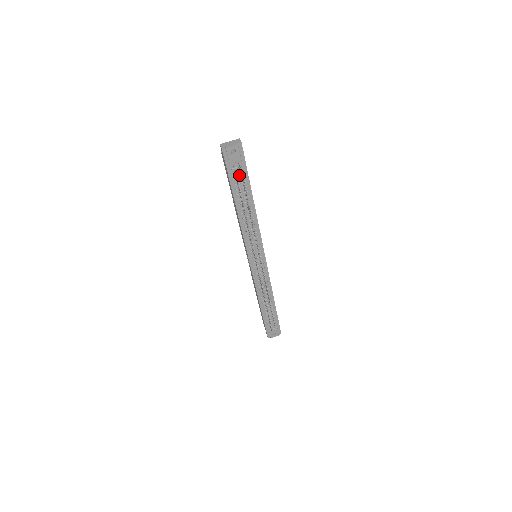
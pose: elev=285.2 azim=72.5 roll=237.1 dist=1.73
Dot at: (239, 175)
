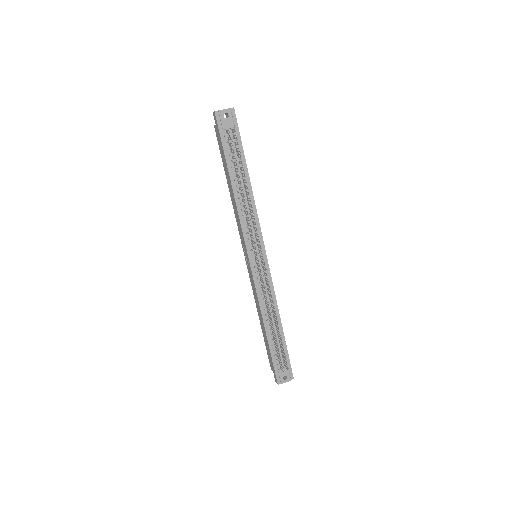
Dot at: (233, 145)
